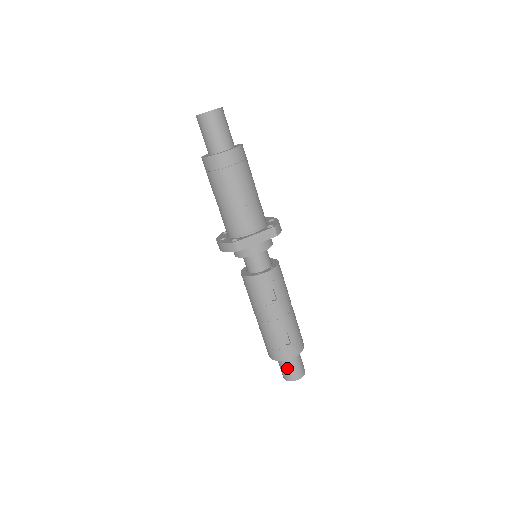
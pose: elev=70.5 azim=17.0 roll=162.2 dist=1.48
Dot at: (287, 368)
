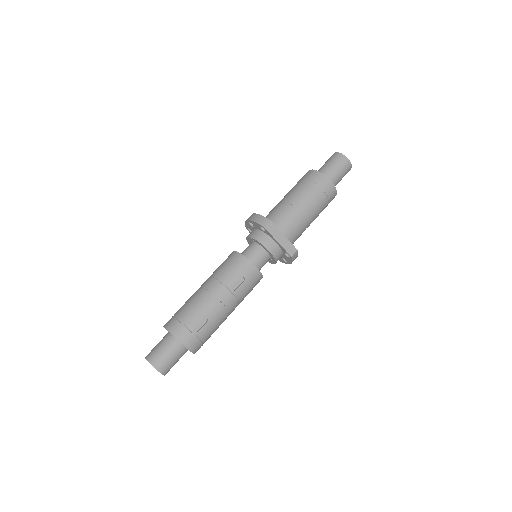
Dot at: (164, 349)
